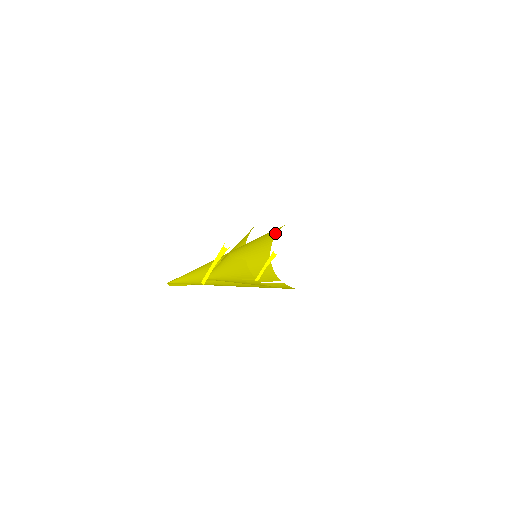
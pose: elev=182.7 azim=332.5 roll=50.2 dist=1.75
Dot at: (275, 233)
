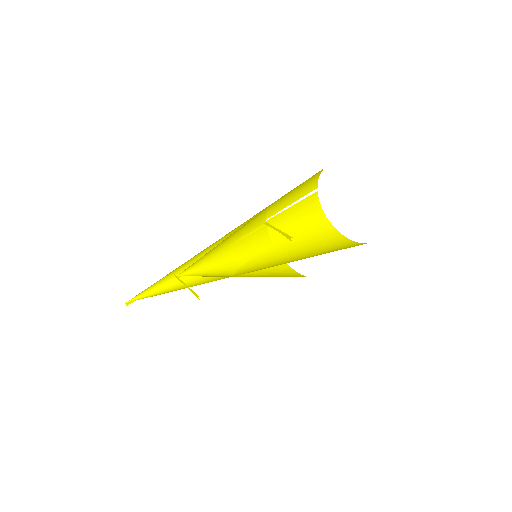
Dot at: occluded
